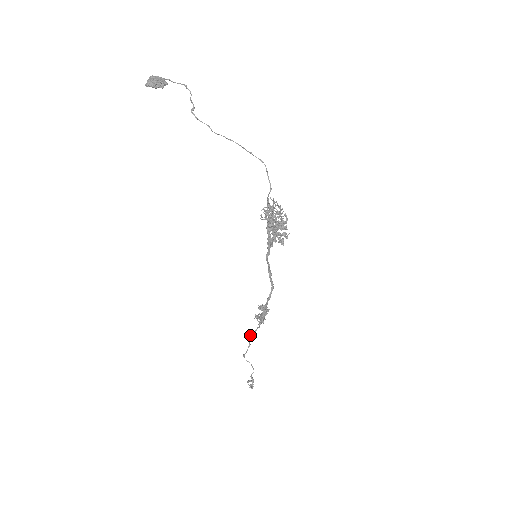
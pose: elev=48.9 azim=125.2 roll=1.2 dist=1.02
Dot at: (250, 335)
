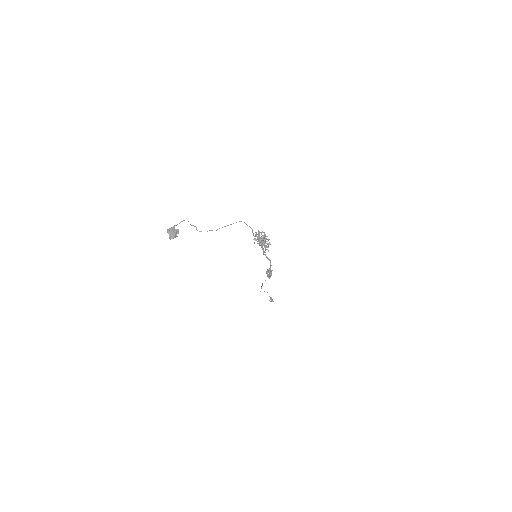
Dot at: occluded
